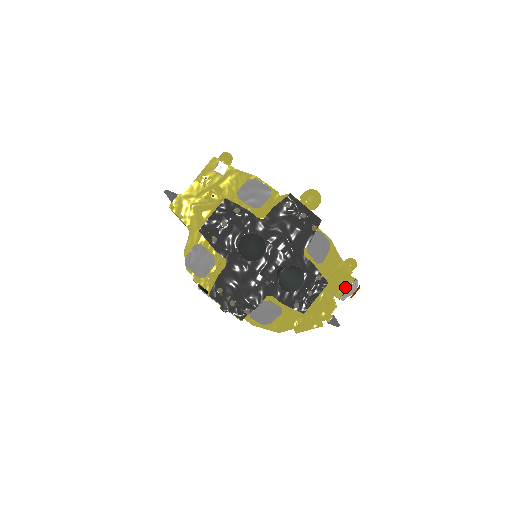
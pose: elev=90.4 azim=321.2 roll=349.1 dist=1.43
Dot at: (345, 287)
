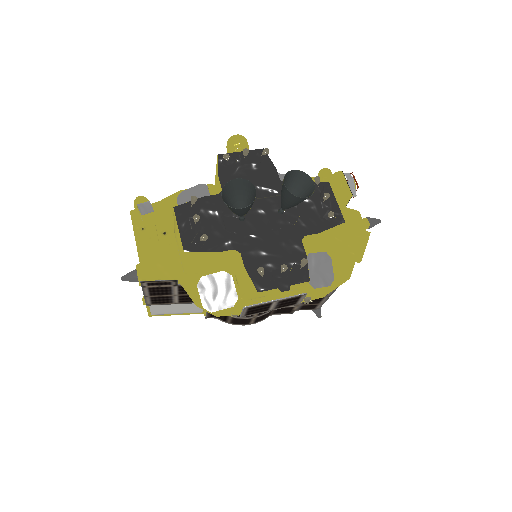
Dot at: (344, 184)
